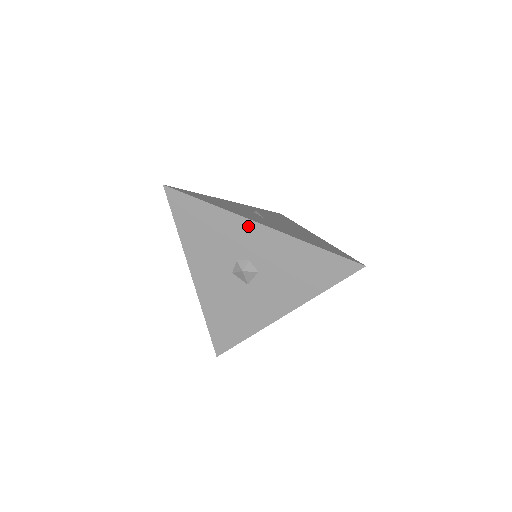
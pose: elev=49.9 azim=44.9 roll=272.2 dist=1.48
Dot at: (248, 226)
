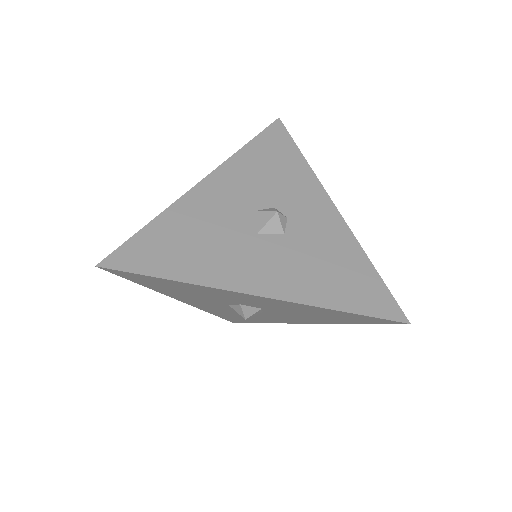
Dot at: (320, 197)
